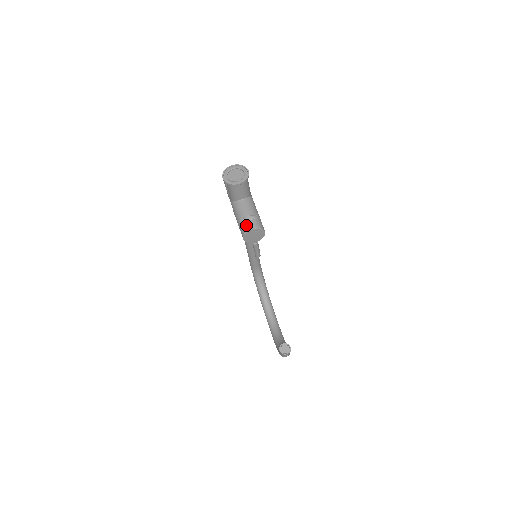
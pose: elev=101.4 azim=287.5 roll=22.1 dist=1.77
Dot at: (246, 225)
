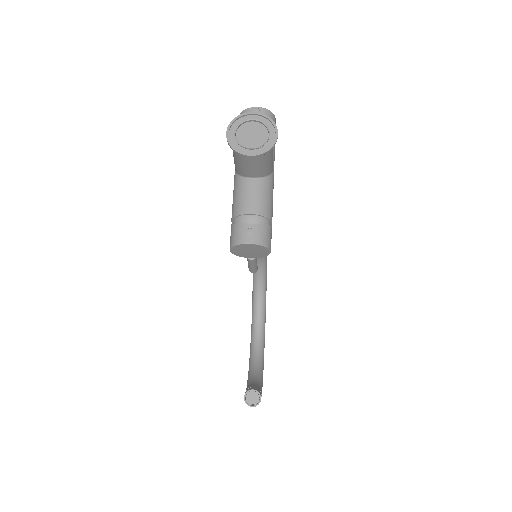
Dot at: (241, 231)
